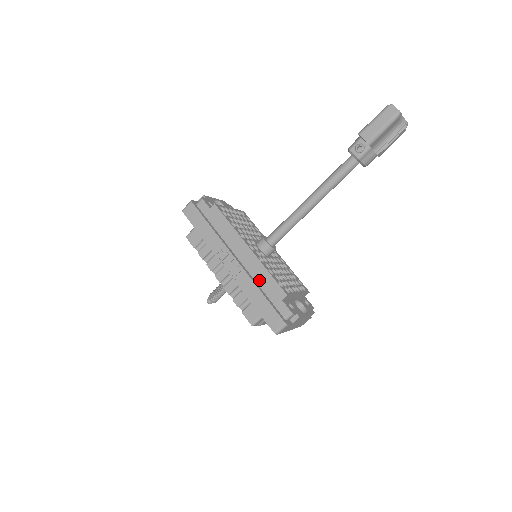
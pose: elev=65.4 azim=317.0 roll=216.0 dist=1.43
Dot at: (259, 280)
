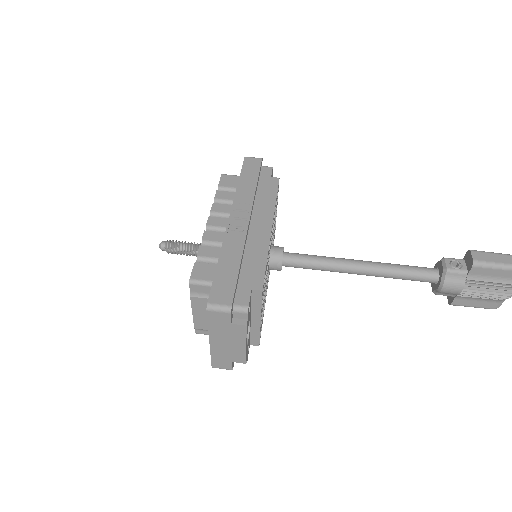
Dot at: (249, 255)
